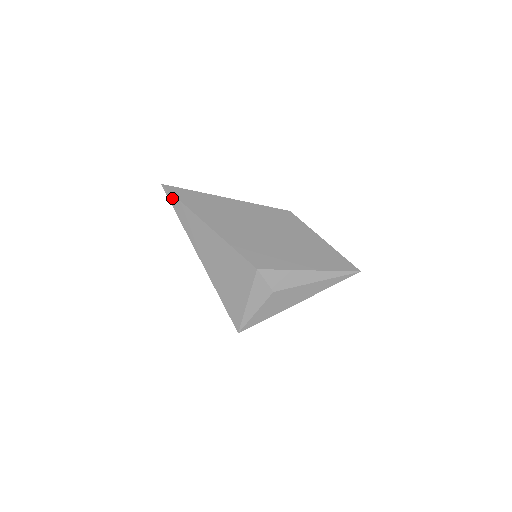
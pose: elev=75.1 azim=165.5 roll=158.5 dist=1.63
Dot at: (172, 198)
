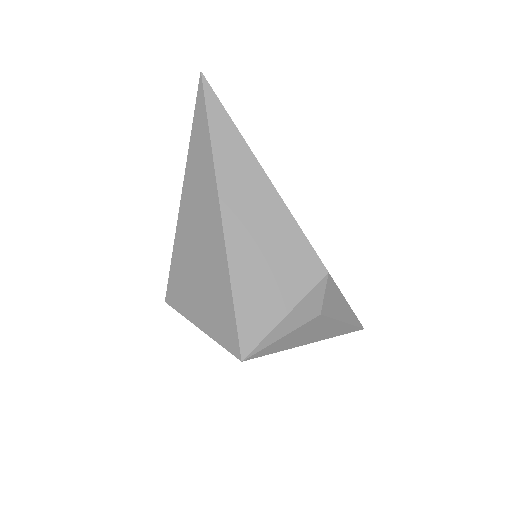
Dot at: (214, 102)
